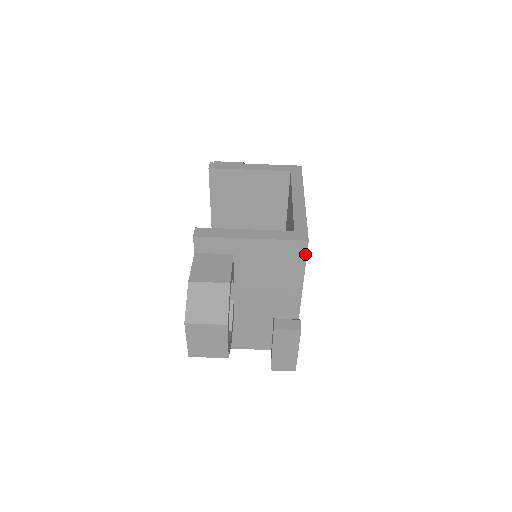
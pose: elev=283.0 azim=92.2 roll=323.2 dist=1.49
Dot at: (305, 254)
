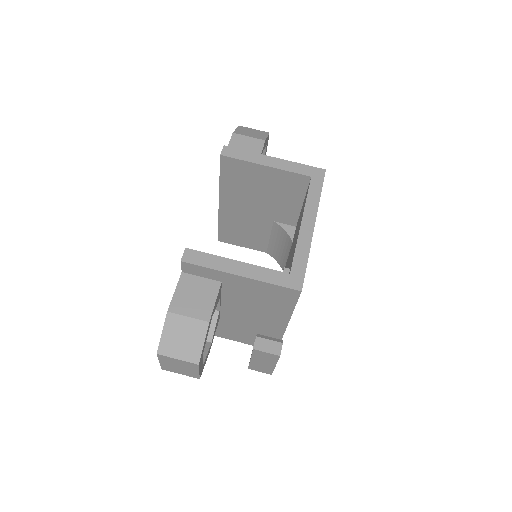
Dot at: (296, 299)
